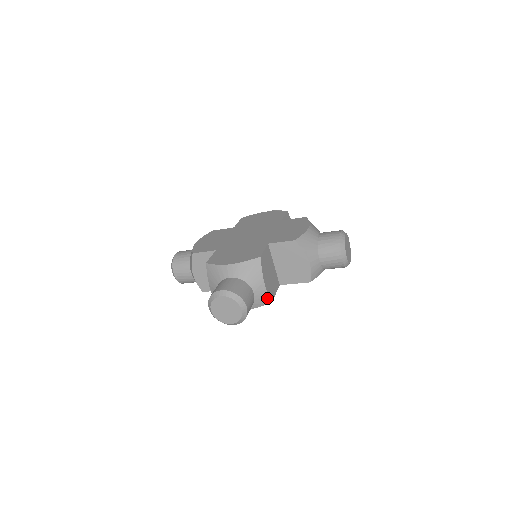
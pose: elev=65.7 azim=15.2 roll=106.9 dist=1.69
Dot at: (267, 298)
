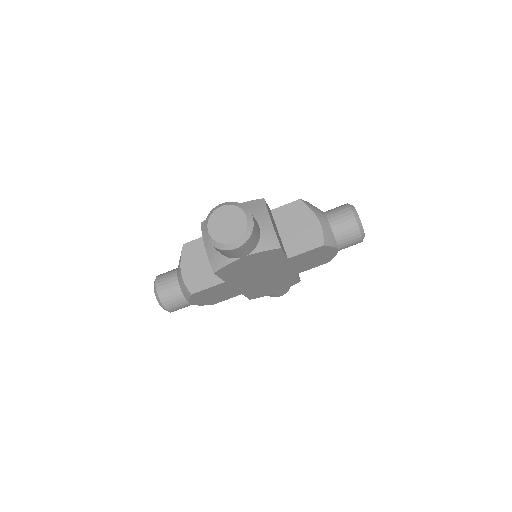
Dot at: (275, 239)
